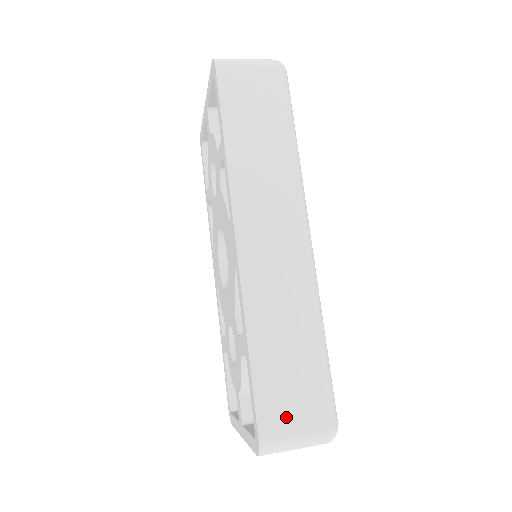
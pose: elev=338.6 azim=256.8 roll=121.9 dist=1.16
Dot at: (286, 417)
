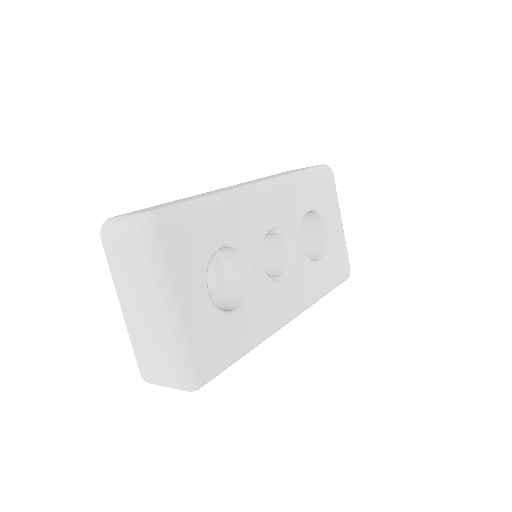
Dot at: occluded
